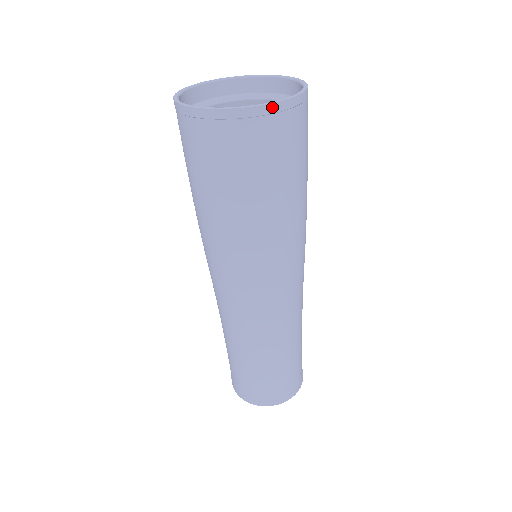
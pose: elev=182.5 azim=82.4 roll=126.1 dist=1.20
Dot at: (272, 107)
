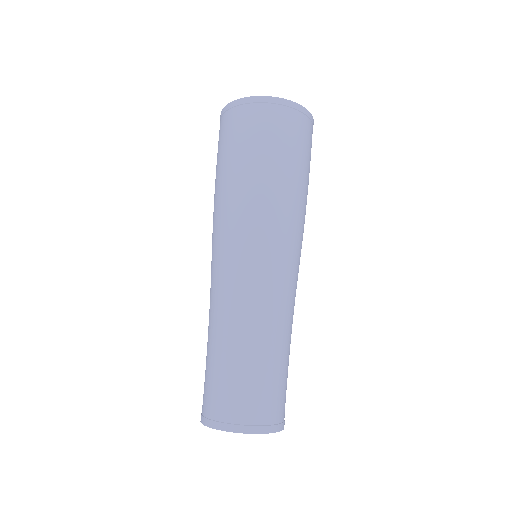
Dot at: (310, 115)
